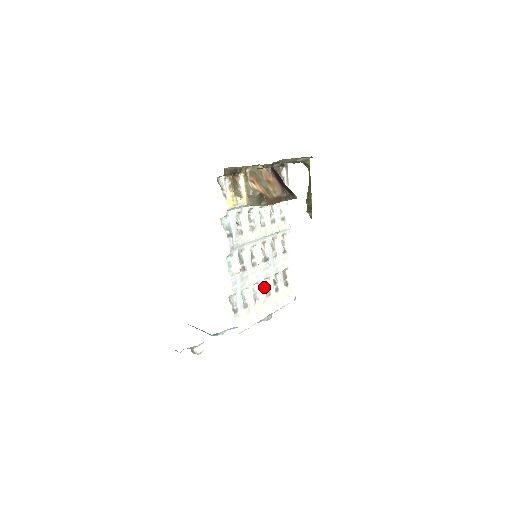
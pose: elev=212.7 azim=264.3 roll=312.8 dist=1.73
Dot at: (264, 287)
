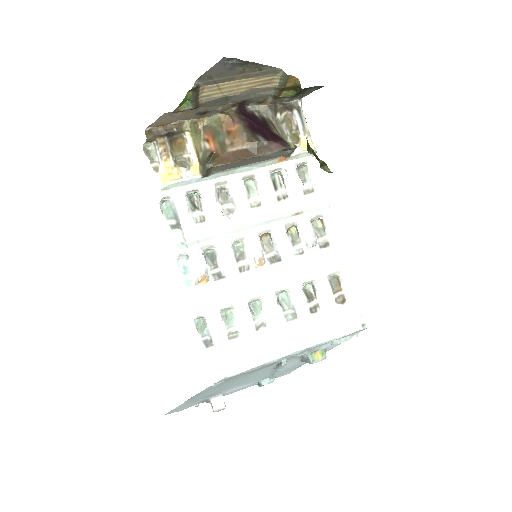
Dot at: (282, 305)
